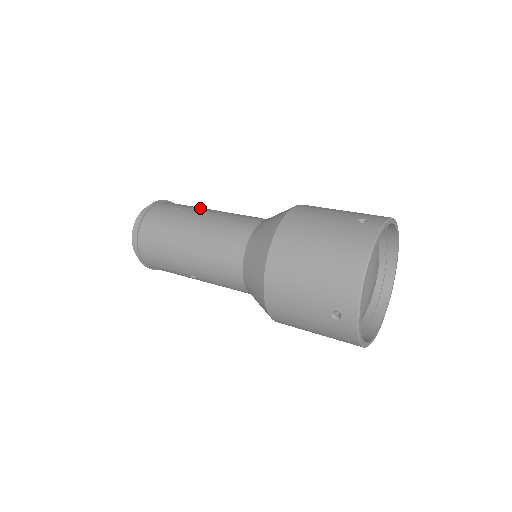
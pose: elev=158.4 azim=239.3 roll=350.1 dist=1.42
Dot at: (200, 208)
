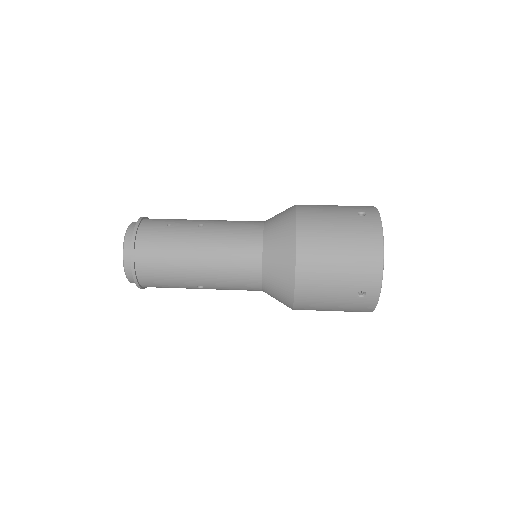
Dot at: (190, 220)
